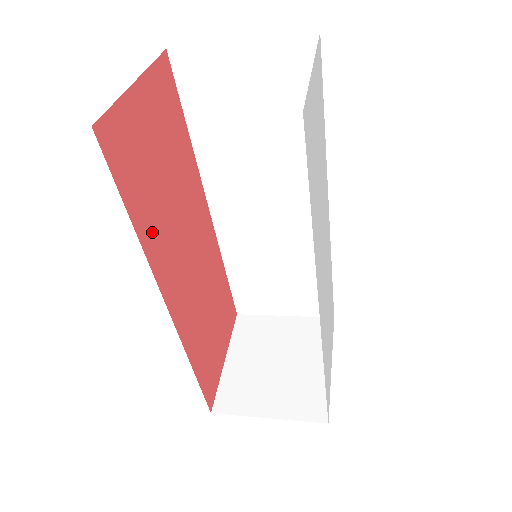
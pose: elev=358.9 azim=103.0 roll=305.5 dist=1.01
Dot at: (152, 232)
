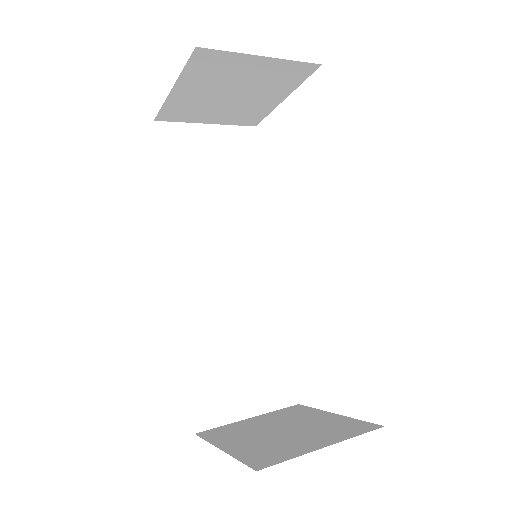
Dot at: occluded
